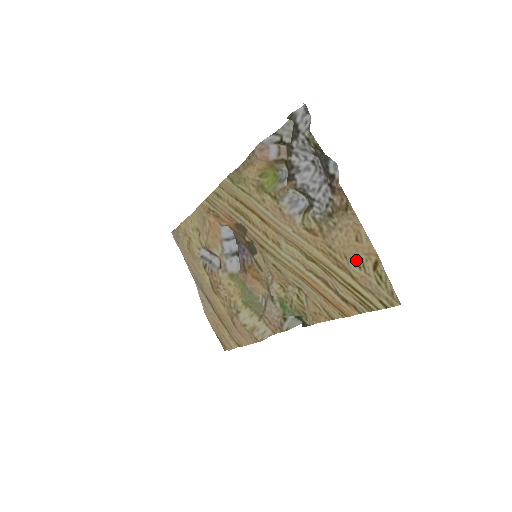
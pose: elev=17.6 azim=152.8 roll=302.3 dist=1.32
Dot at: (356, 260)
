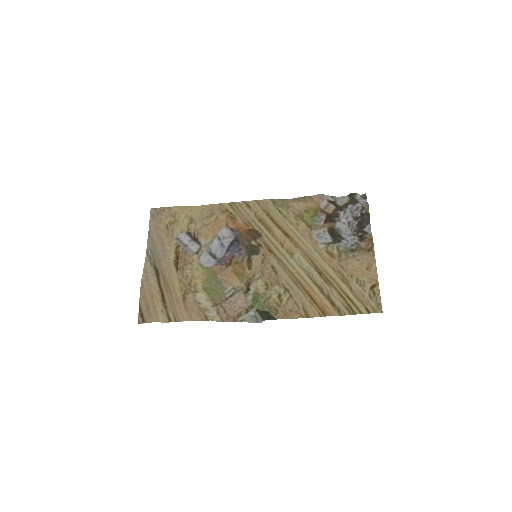
Dot at: (360, 280)
